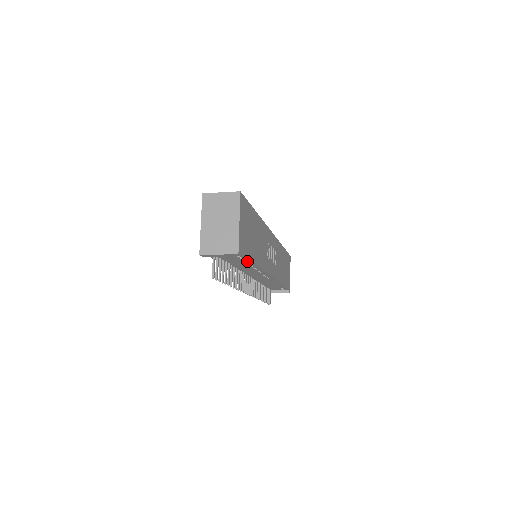
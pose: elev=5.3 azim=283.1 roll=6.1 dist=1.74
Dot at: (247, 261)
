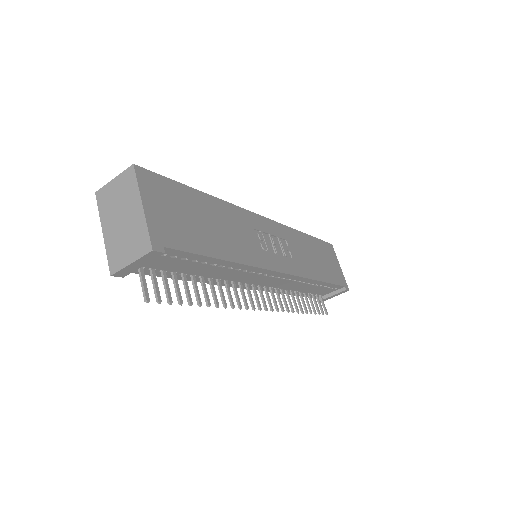
Dot at: (205, 261)
